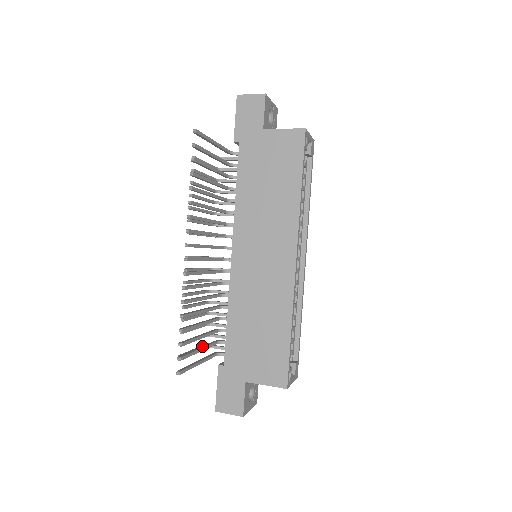
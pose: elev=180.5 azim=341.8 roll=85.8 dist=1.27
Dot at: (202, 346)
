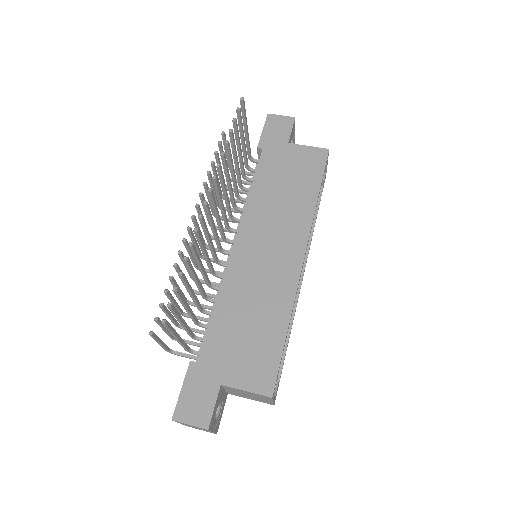
Dot at: occluded
